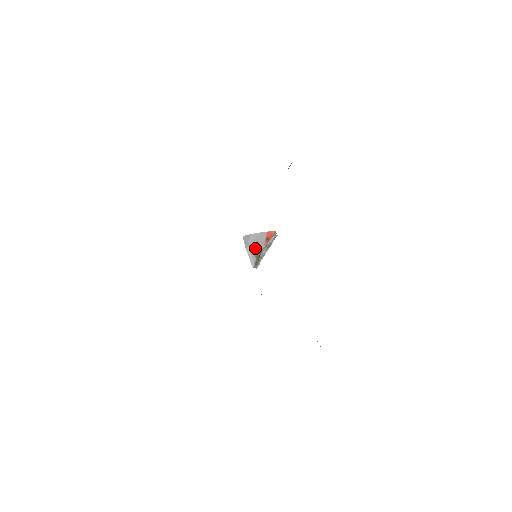
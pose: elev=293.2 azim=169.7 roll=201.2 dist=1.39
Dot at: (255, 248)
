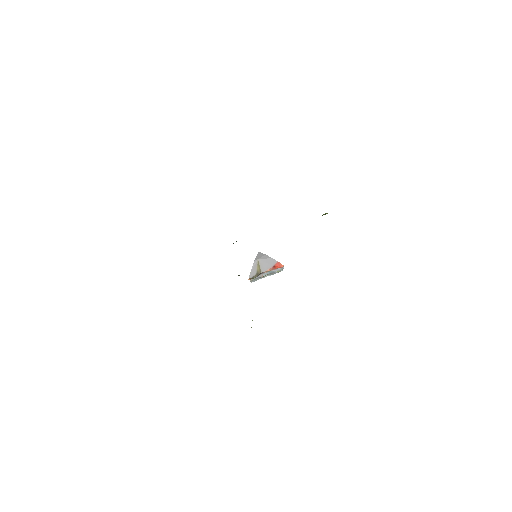
Dot at: (261, 266)
